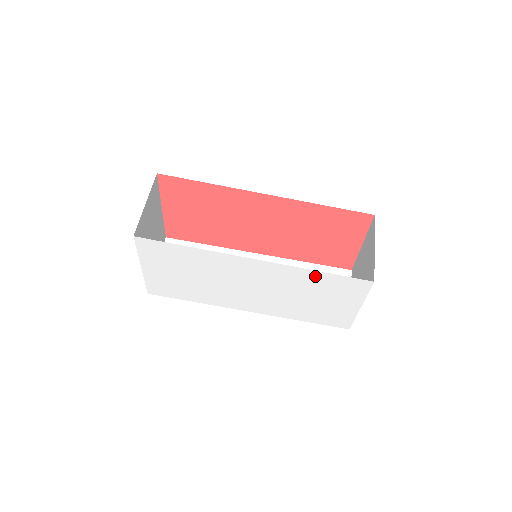
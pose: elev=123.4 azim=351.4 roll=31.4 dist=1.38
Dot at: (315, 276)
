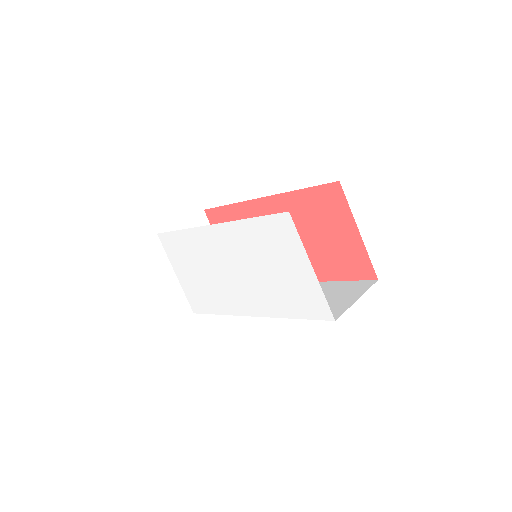
Dot at: (252, 228)
